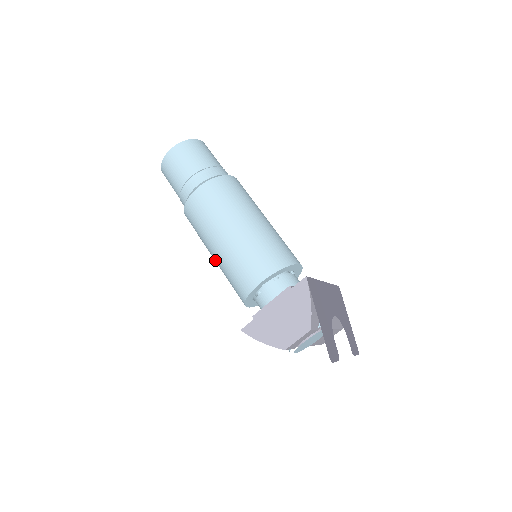
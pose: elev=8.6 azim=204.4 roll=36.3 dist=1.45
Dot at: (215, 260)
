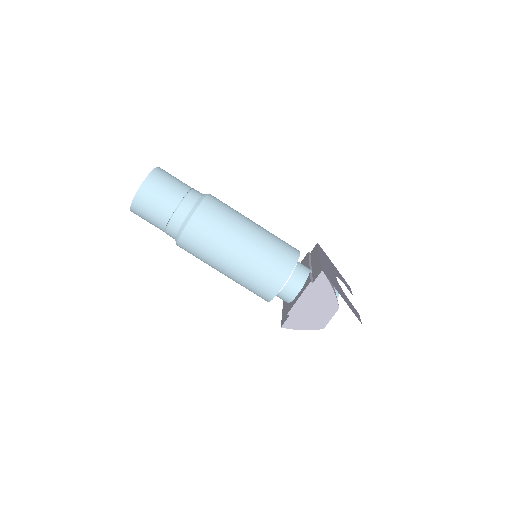
Dot at: occluded
